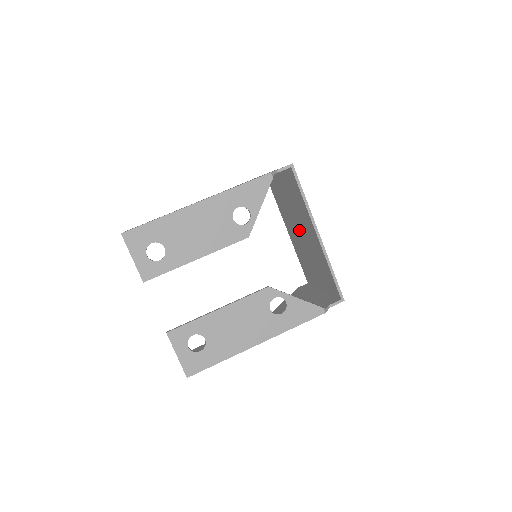
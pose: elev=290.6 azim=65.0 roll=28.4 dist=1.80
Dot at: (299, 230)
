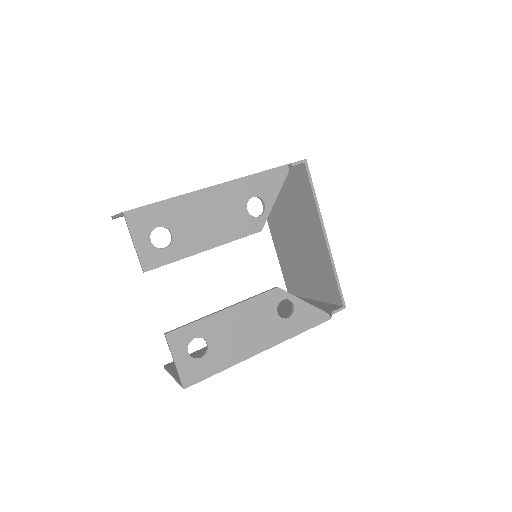
Dot at: (294, 234)
